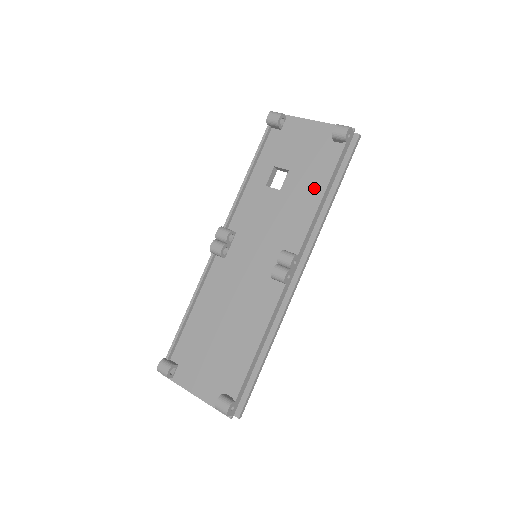
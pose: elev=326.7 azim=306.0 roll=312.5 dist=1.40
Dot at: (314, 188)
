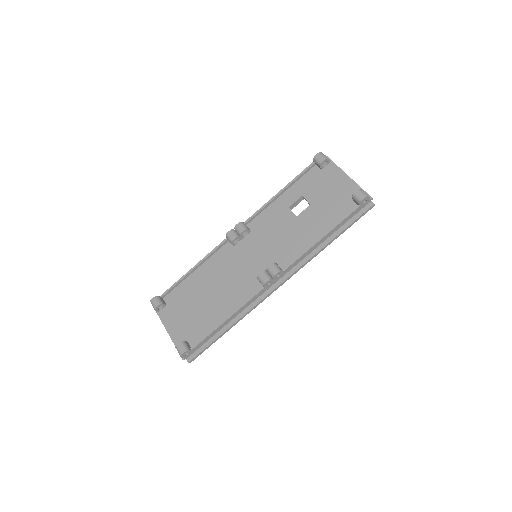
Dot at: (320, 228)
